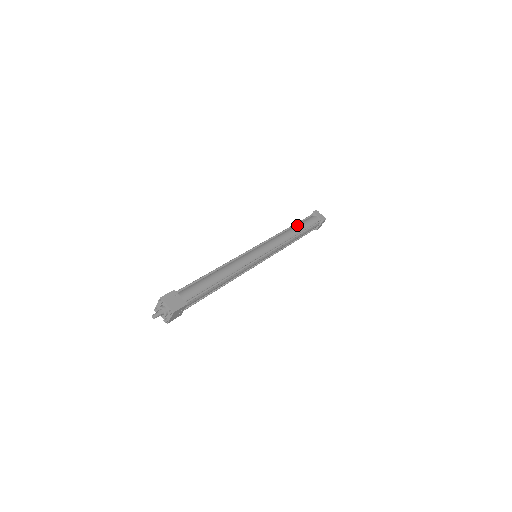
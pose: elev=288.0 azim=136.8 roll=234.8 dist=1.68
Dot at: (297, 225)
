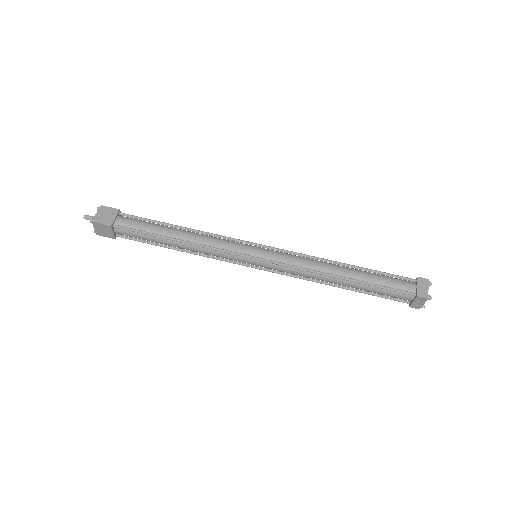
Dot at: occluded
